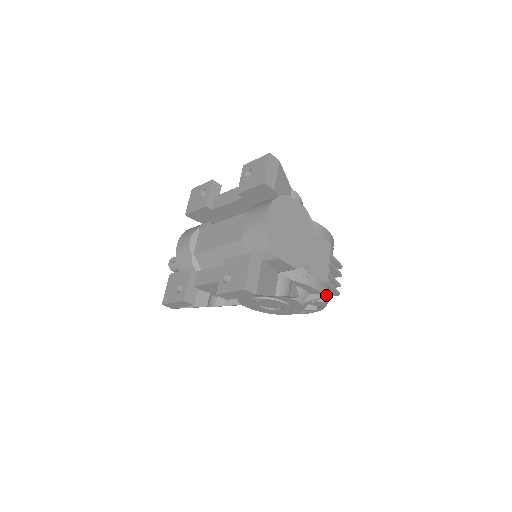
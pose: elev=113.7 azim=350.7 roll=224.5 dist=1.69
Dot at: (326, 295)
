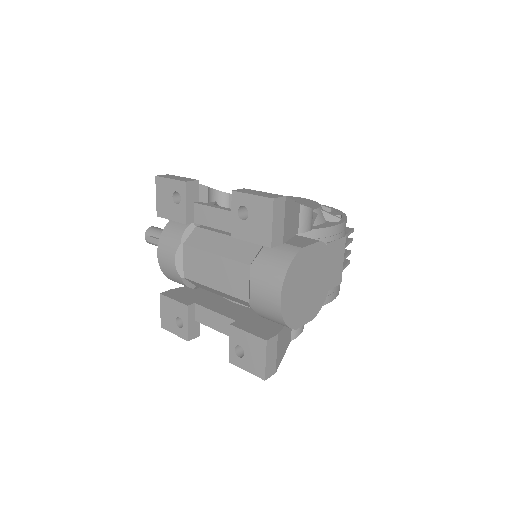
Dot at: (339, 290)
